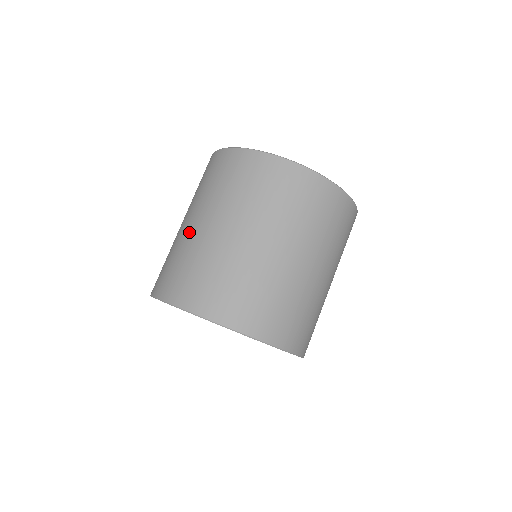
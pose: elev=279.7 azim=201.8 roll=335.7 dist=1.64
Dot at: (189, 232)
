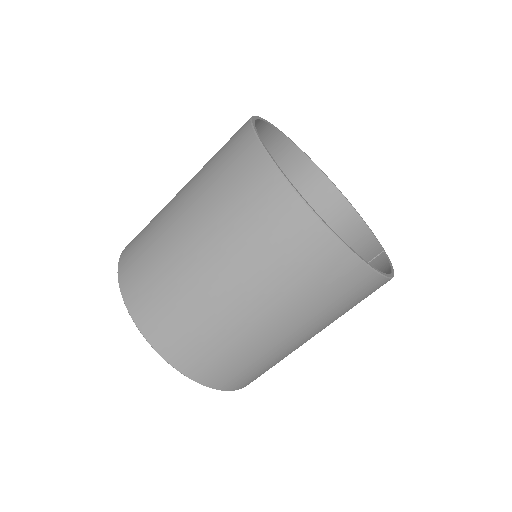
Dot at: (172, 224)
